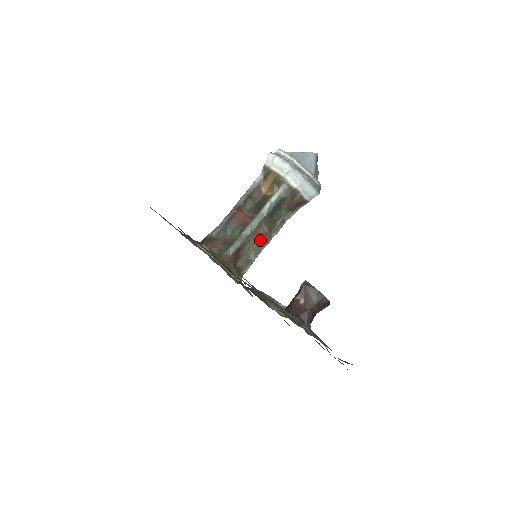
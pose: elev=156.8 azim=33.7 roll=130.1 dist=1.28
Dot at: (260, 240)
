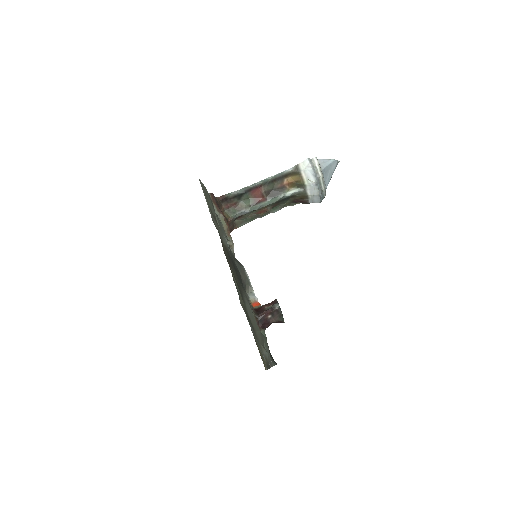
Dot at: (260, 213)
